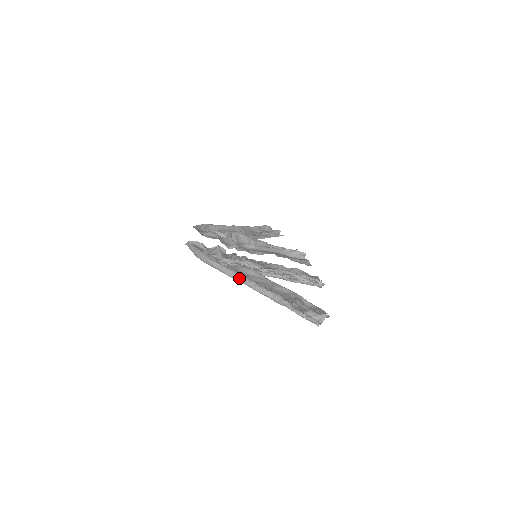
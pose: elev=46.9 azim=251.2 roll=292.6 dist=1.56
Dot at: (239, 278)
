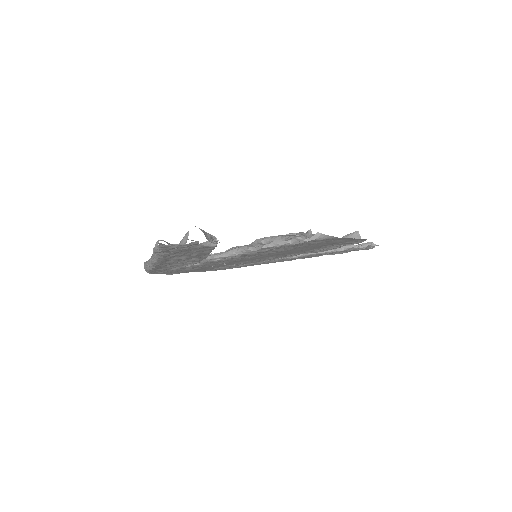
Dot at: occluded
